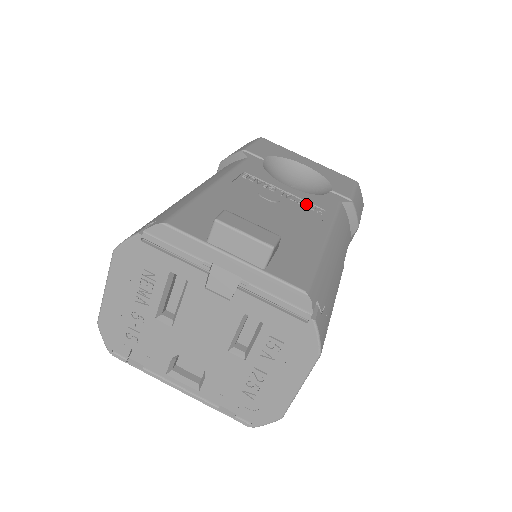
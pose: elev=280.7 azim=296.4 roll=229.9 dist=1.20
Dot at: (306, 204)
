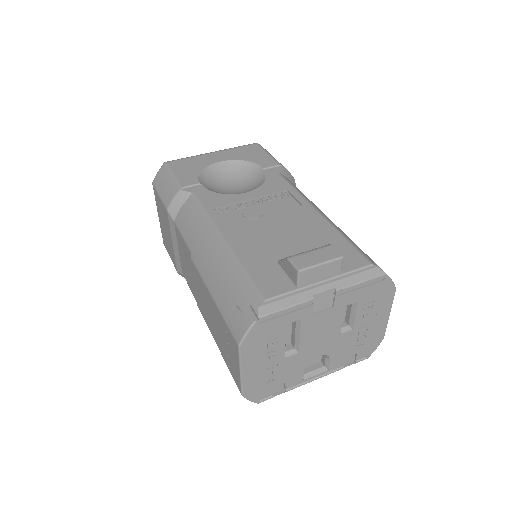
Dot at: (274, 197)
